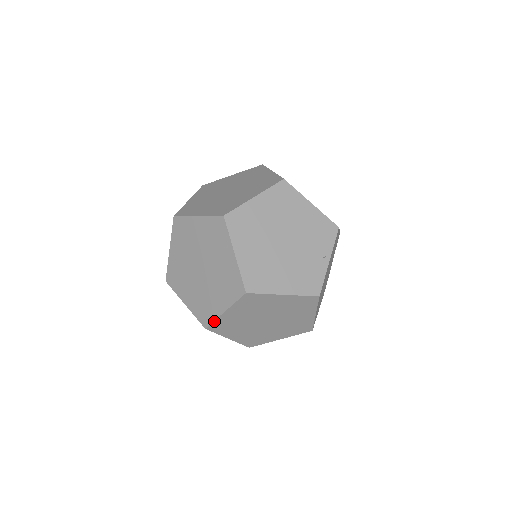
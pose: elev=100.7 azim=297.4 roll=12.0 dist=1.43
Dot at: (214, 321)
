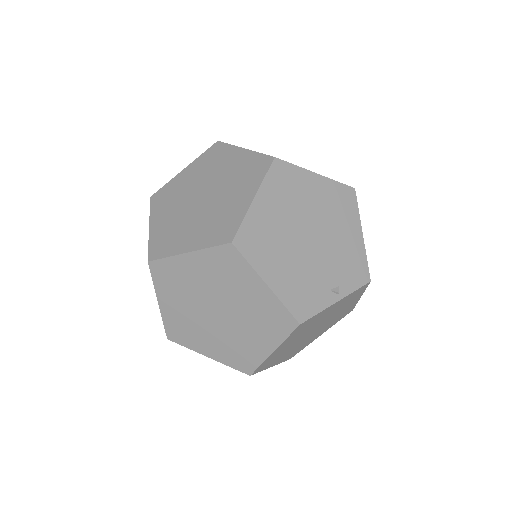
Dot at: (166, 258)
